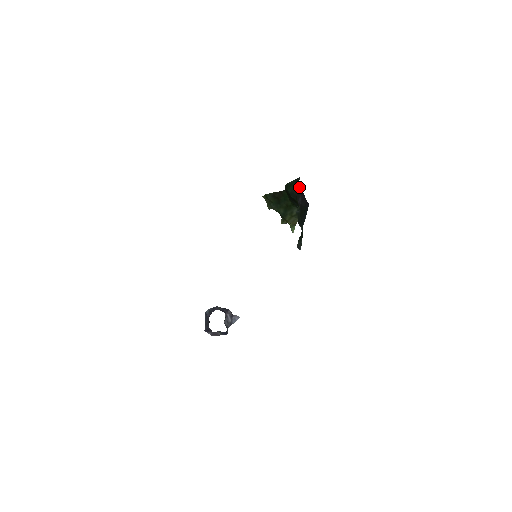
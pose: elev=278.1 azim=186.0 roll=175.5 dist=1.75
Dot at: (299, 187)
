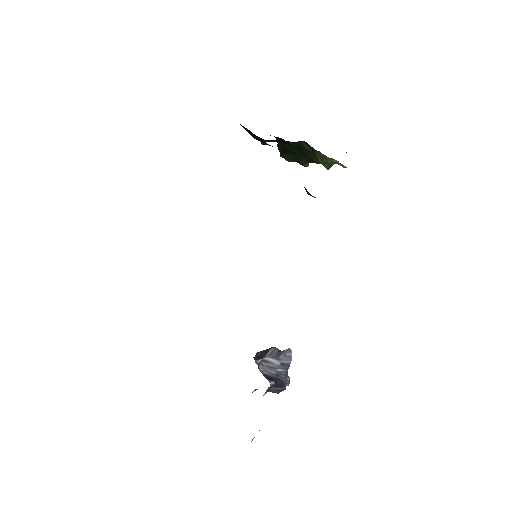
Dot at: occluded
